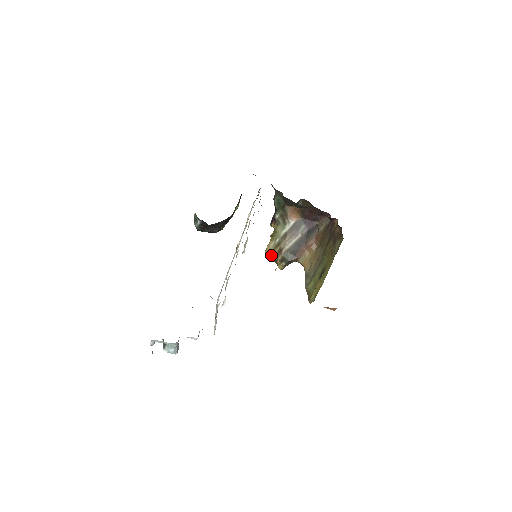
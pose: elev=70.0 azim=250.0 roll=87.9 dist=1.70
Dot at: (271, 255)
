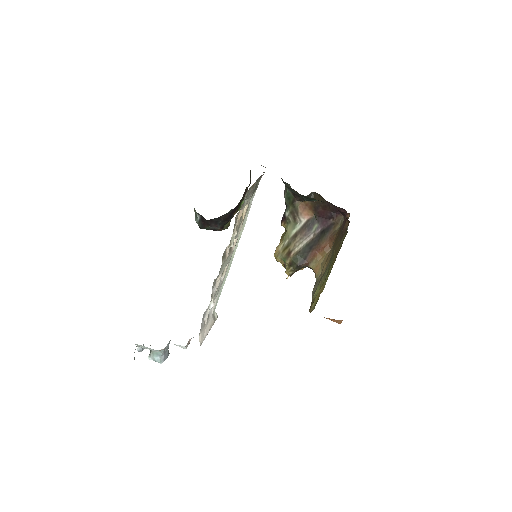
Dot at: (279, 258)
